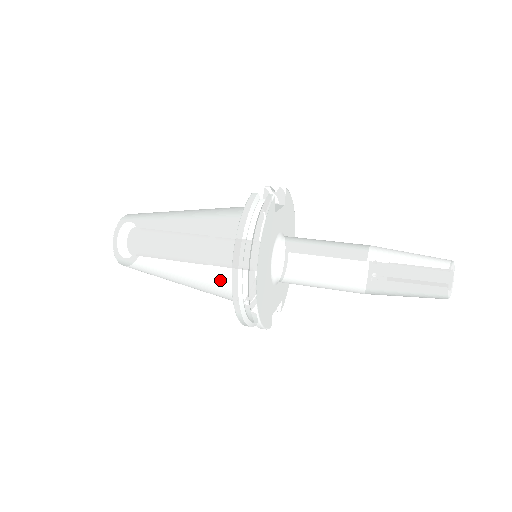
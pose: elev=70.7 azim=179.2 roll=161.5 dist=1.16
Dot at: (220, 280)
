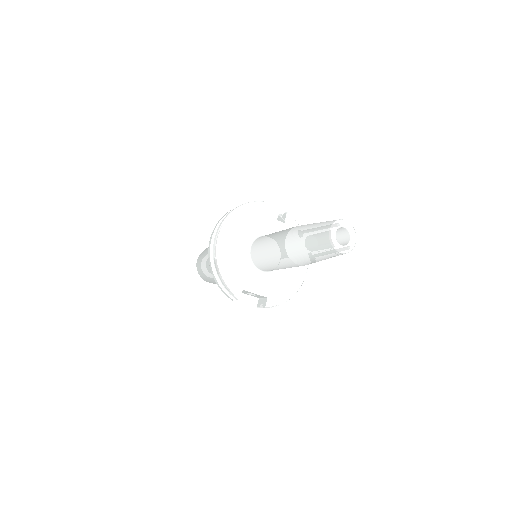
Dot at: occluded
